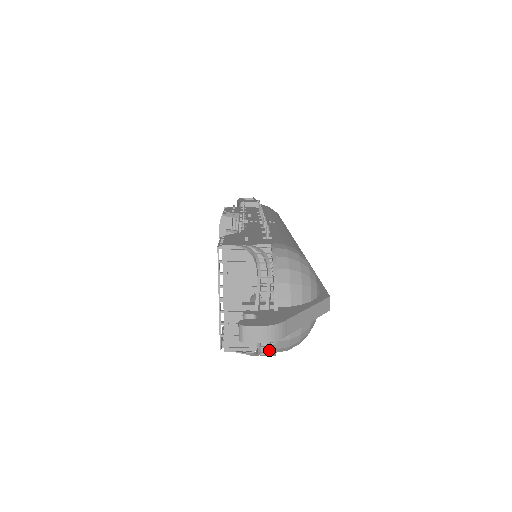
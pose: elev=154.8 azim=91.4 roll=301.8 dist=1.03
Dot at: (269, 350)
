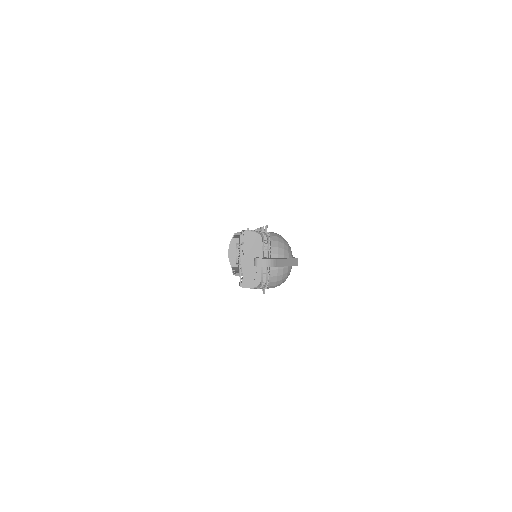
Dot at: occluded
